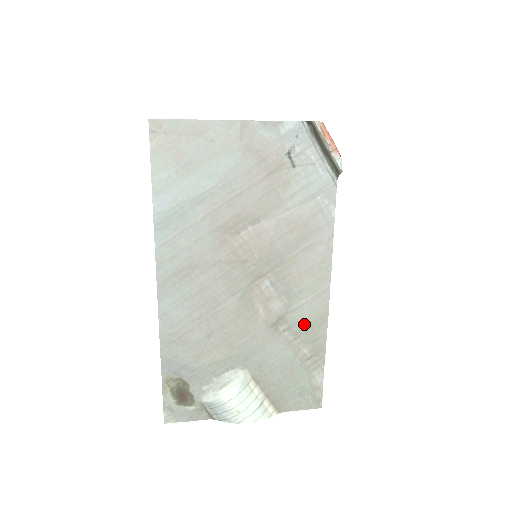
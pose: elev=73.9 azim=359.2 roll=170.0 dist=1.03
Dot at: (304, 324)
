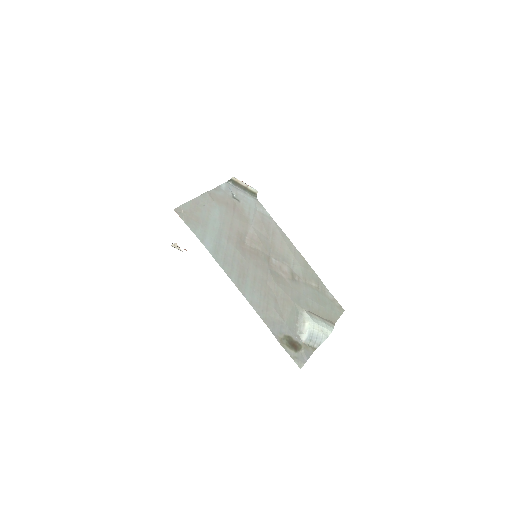
Dot at: (302, 270)
